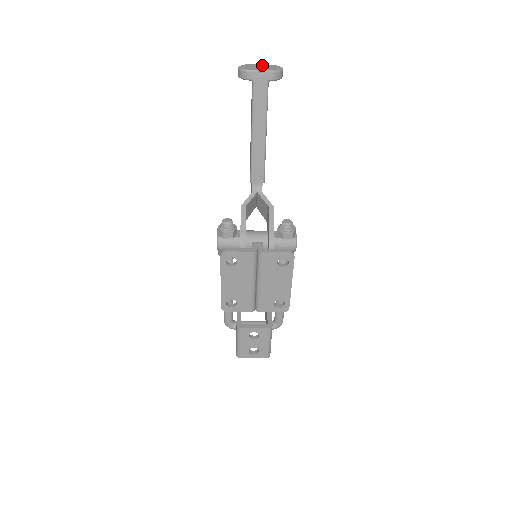
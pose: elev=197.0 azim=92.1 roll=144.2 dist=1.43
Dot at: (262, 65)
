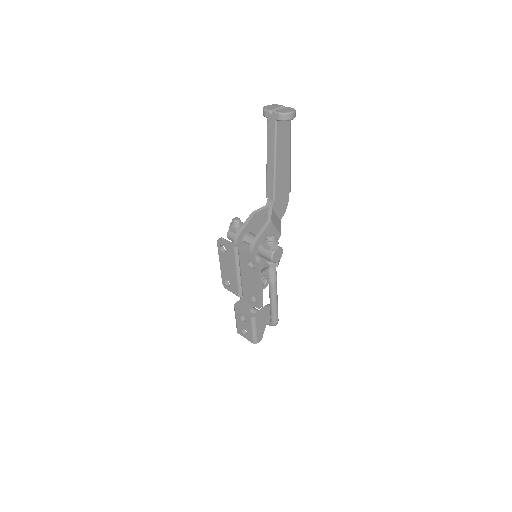
Dot at: (286, 107)
